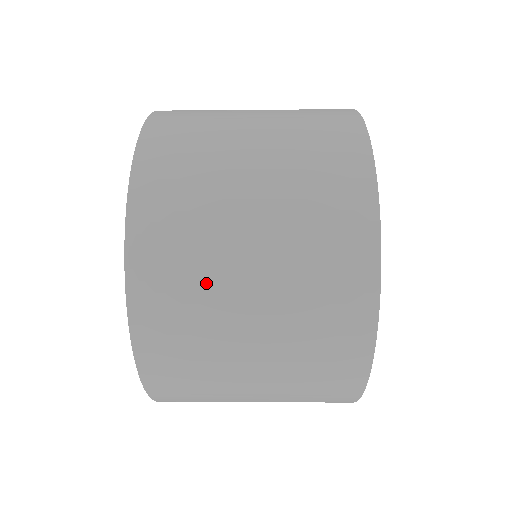
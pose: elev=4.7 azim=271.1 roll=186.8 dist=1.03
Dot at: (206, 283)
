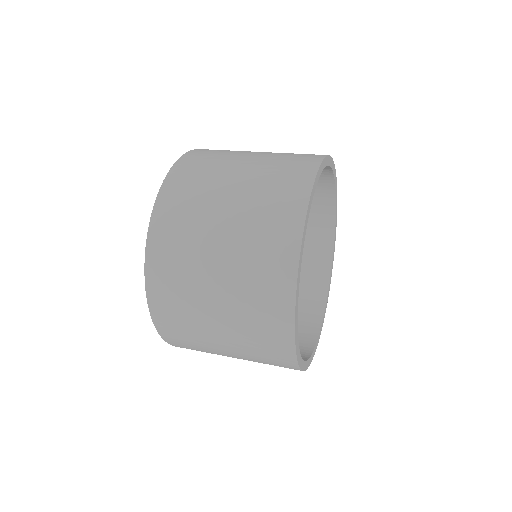
Dot at: (198, 338)
